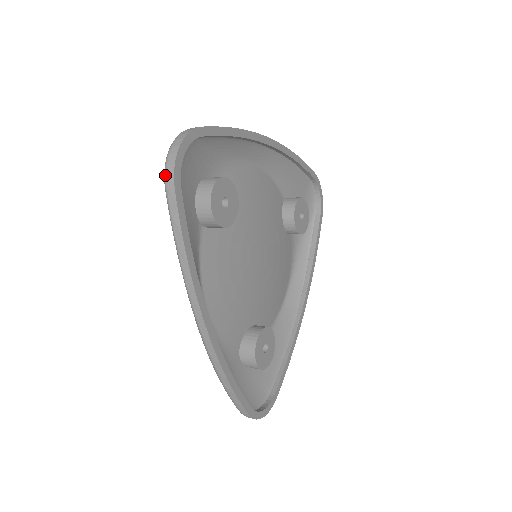
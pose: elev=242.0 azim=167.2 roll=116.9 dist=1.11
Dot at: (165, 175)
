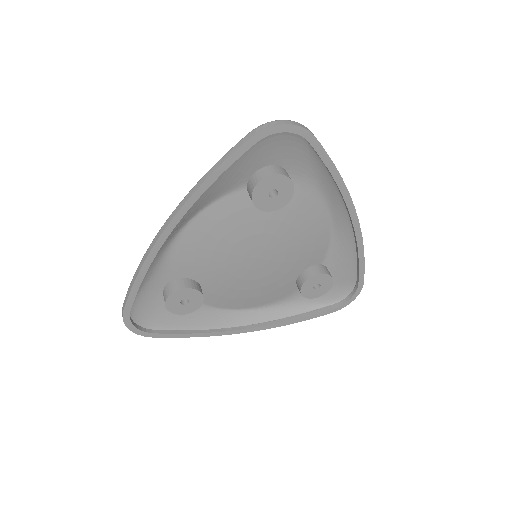
Dot at: (259, 126)
